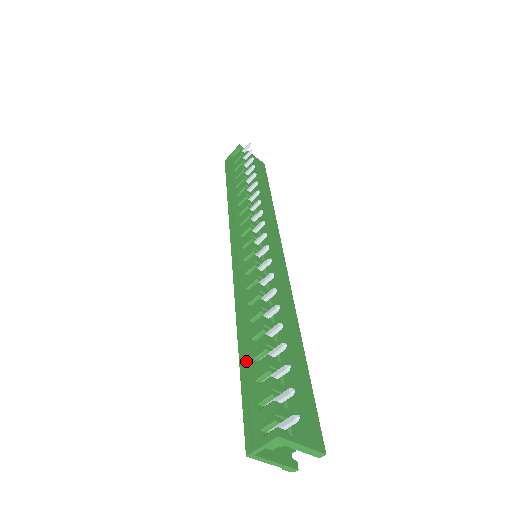
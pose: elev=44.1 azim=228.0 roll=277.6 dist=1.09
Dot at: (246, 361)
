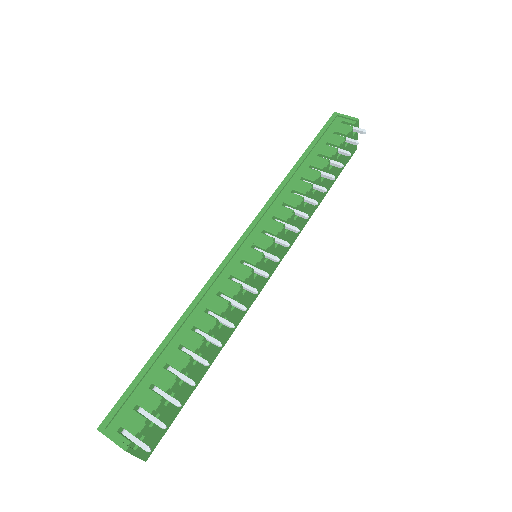
Dot at: (162, 355)
